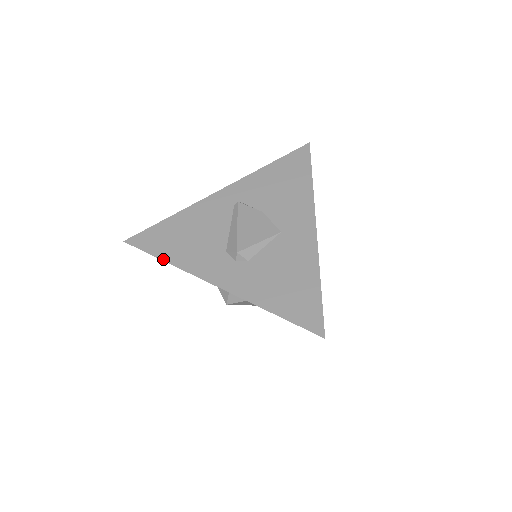
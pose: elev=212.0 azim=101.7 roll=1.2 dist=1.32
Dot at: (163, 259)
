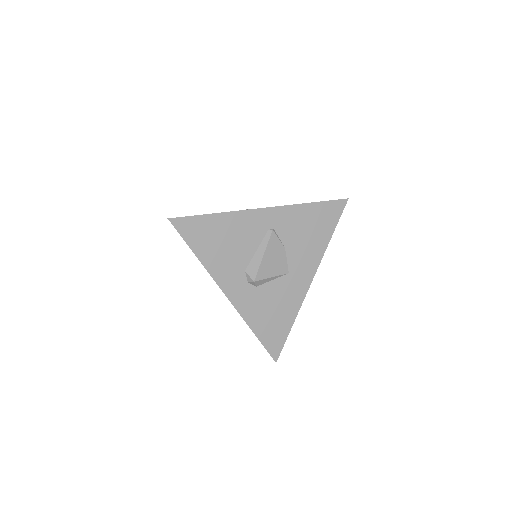
Dot at: (196, 254)
